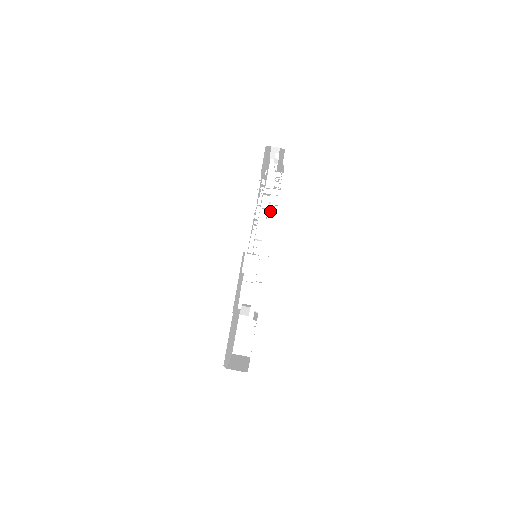
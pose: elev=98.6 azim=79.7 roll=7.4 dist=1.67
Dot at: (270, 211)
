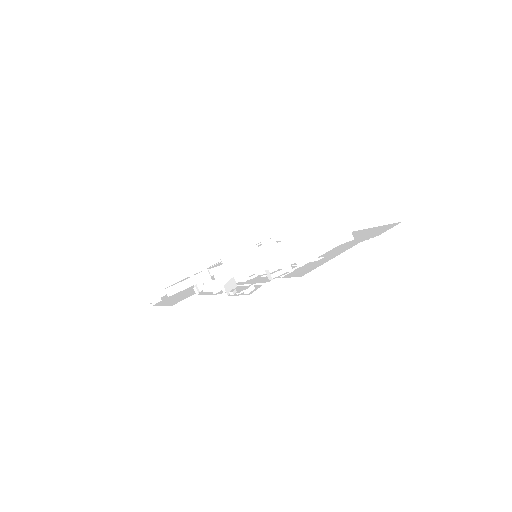
Dot at: occluded
